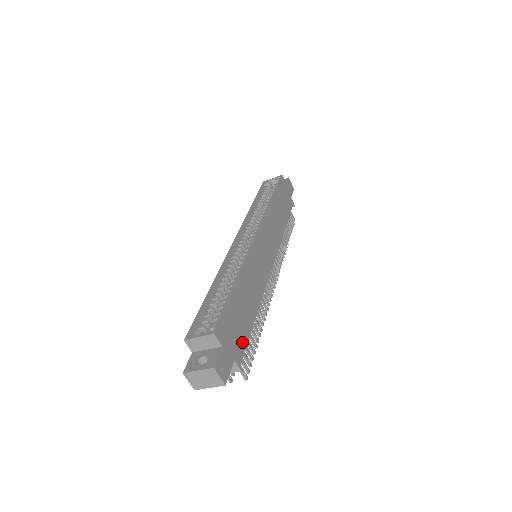
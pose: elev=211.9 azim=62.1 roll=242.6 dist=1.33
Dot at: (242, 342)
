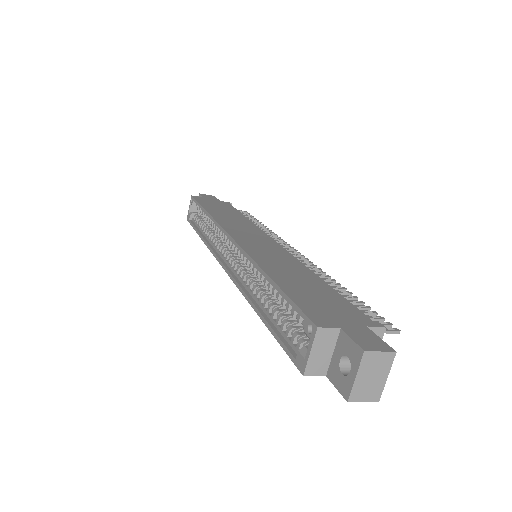
Dot at: (348, 309)
